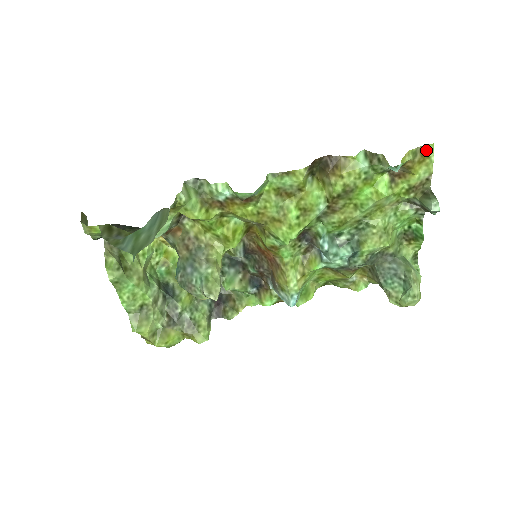
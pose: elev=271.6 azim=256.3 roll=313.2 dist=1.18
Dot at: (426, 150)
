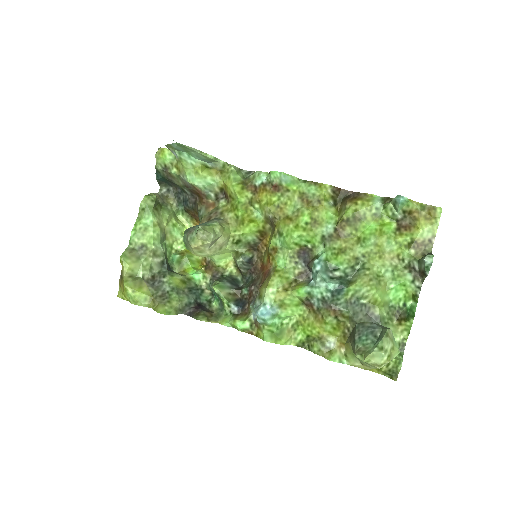
Dot at: (434, 211)
